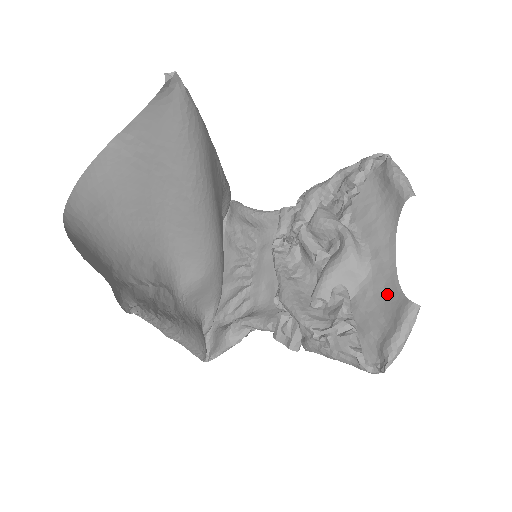
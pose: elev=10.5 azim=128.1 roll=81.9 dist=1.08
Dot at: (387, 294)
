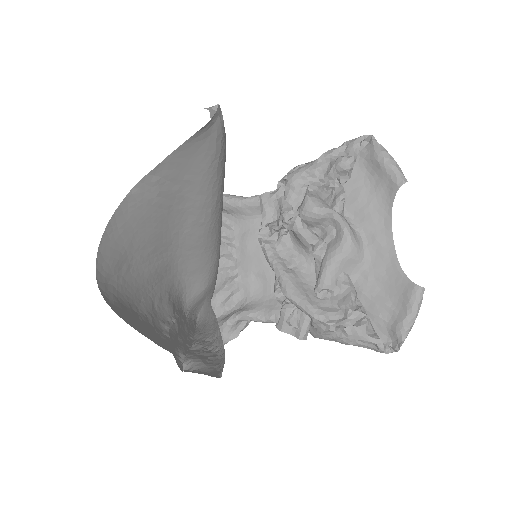
Dot at: (390, 278)
